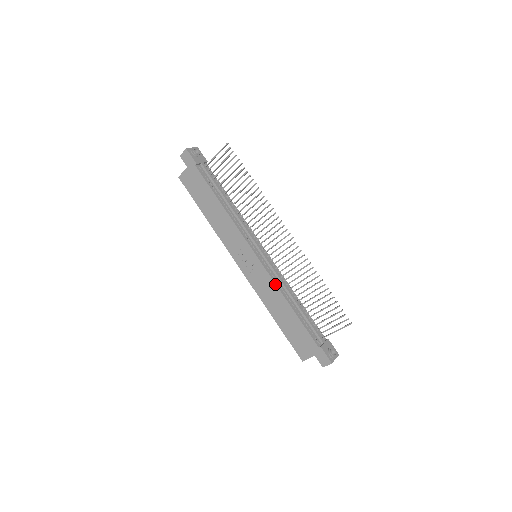
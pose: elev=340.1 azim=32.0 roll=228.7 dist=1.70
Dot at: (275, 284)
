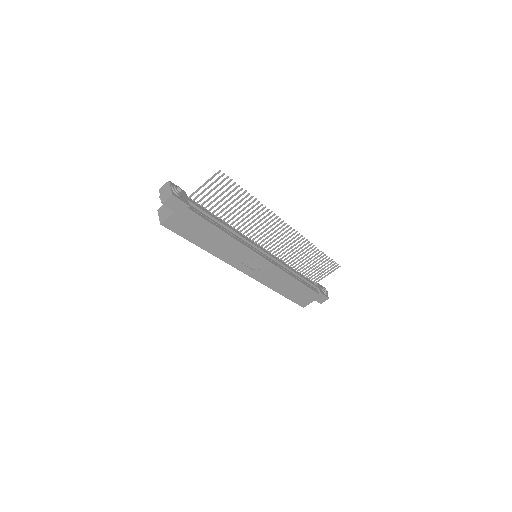
Dot at: (284, 272)
